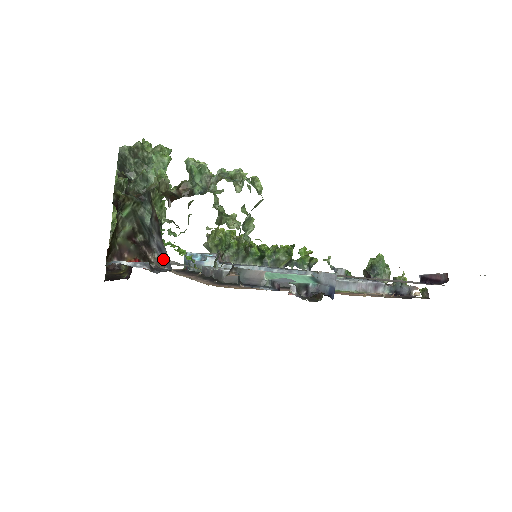
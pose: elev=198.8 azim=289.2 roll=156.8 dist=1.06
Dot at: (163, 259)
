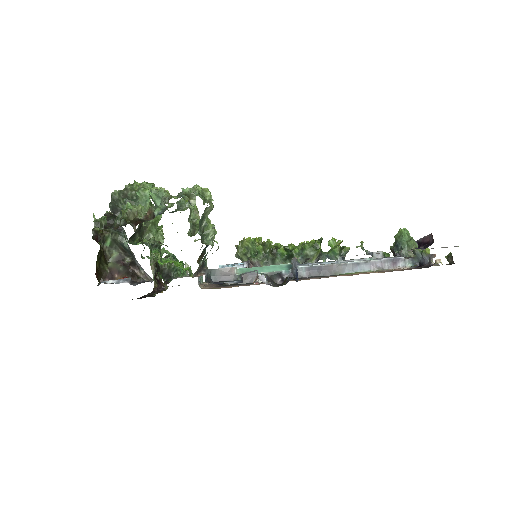
Dot at: occluded
